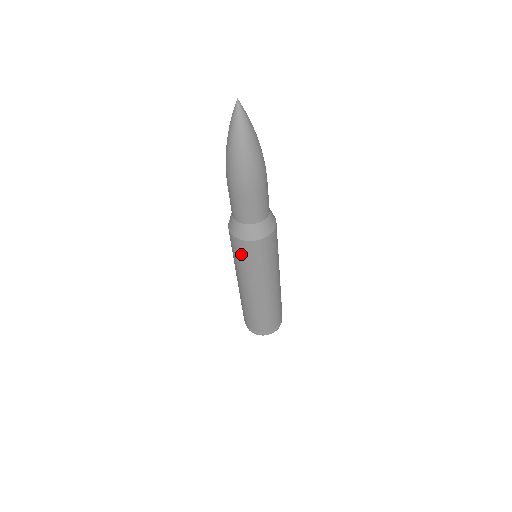
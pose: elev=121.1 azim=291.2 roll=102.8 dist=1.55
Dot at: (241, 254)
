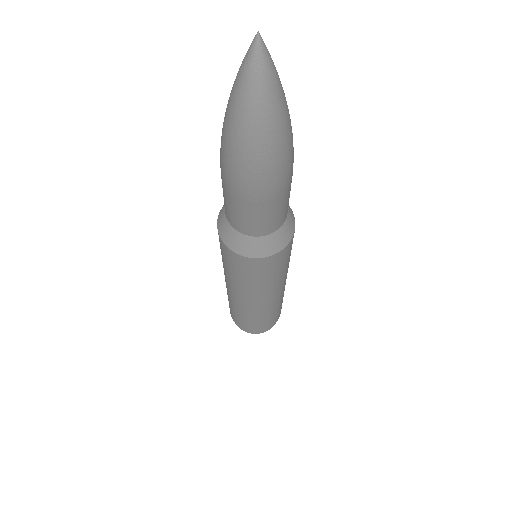
Dot at: occluded
